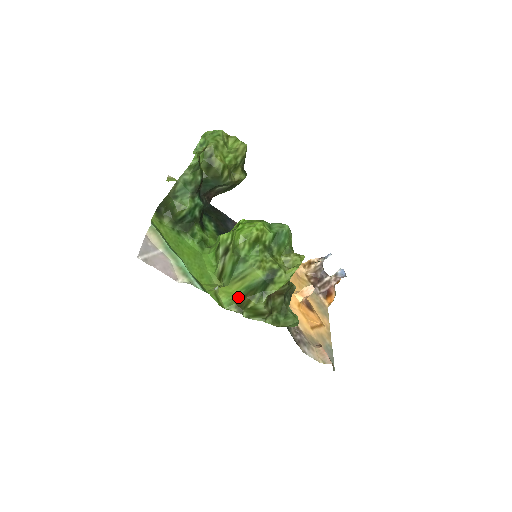
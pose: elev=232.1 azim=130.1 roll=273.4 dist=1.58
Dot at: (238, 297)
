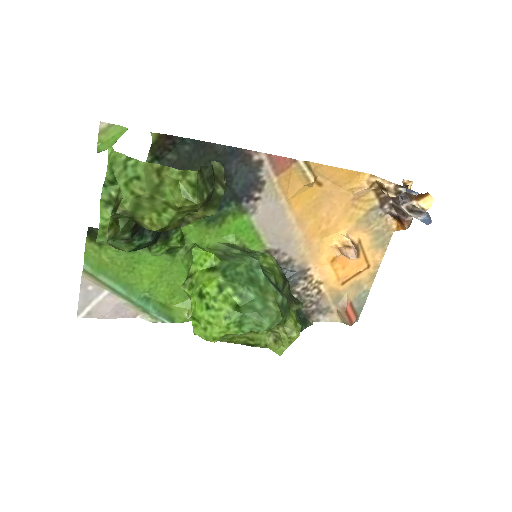
Dot at: occluded
